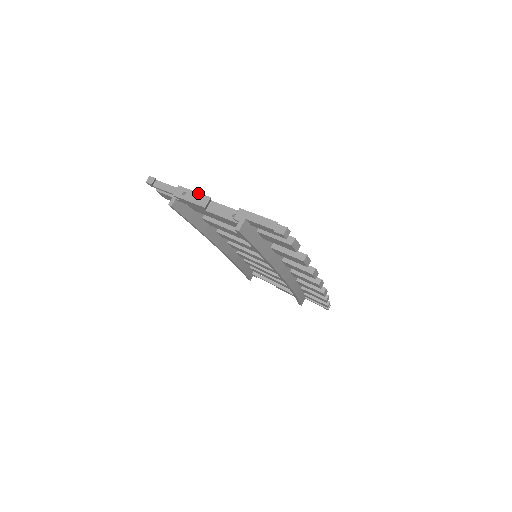
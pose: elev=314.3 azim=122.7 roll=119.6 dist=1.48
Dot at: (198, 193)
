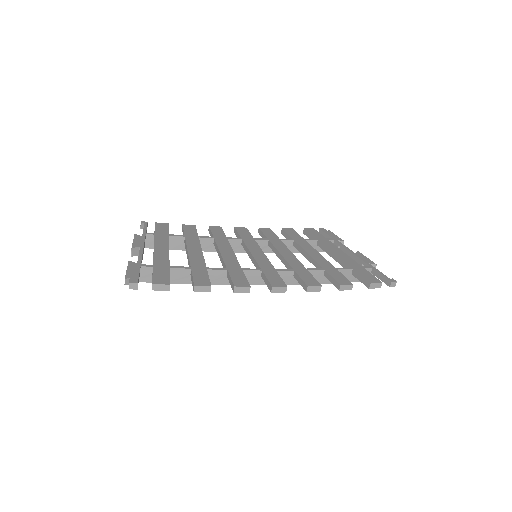
Dot at: (132, 243)
